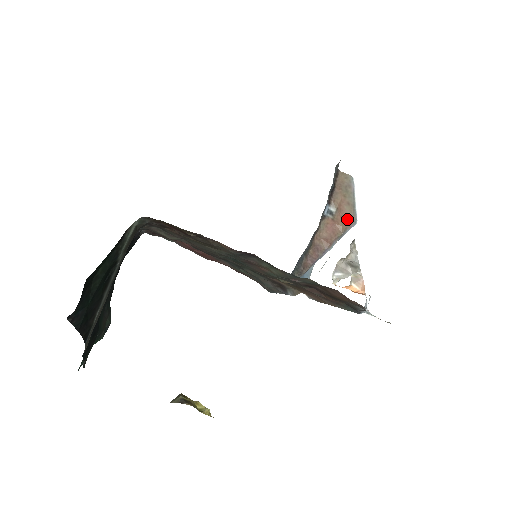
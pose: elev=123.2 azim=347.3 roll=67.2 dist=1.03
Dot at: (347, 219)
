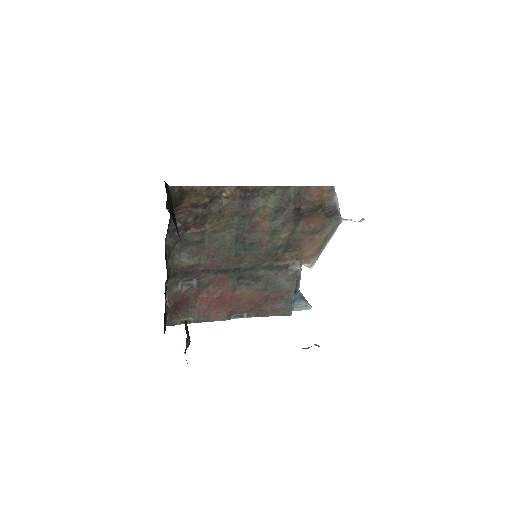
Dot at: occluded
